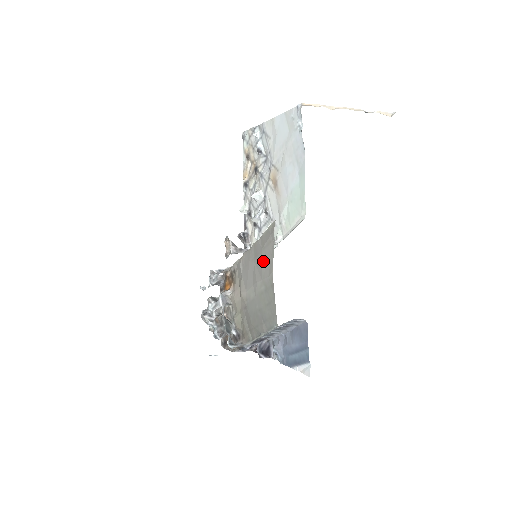
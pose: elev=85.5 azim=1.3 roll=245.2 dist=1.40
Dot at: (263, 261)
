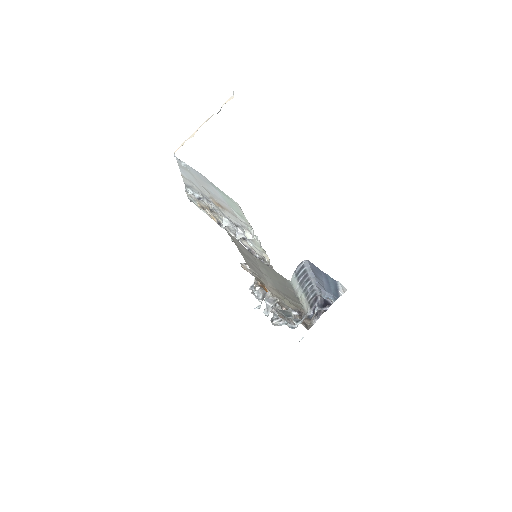
Dot at: (247, 255)
